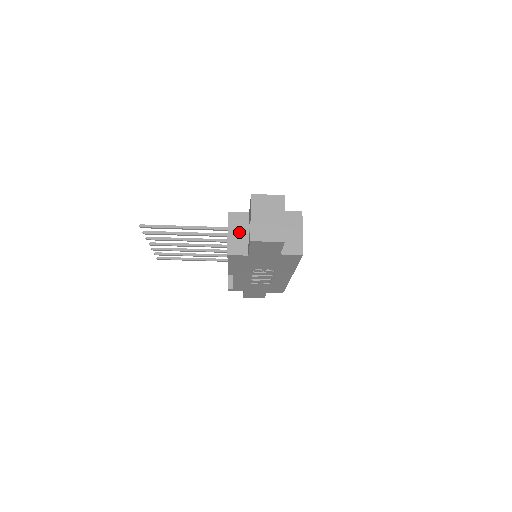
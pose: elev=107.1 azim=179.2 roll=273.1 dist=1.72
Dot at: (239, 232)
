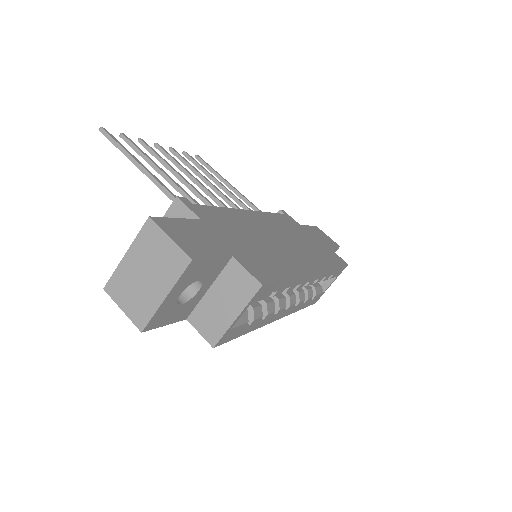
Dot at: occluded
